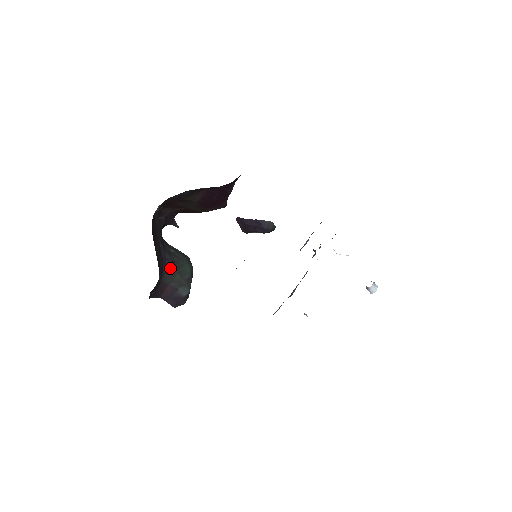
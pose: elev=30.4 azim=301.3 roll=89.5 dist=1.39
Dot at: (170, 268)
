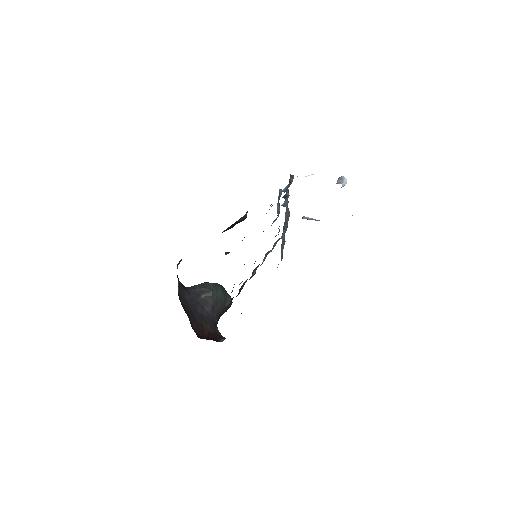
Dot at: (214, 312)
